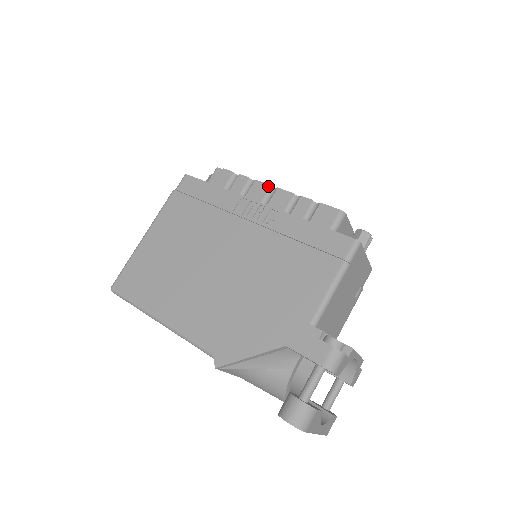
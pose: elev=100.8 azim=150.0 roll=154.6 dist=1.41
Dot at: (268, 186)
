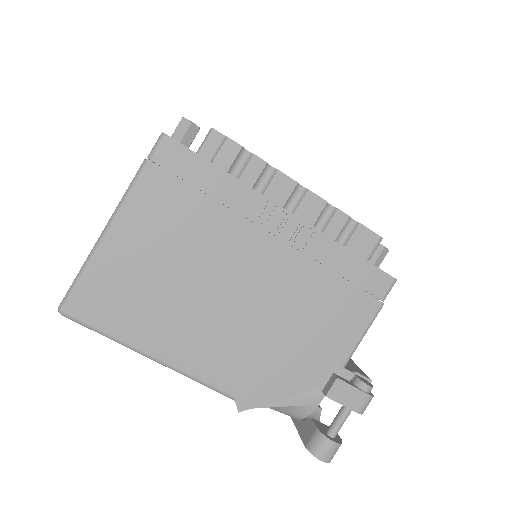
Dot at: (296, 184)
